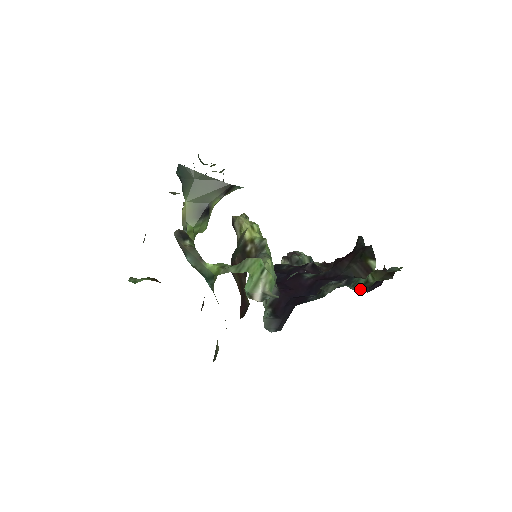
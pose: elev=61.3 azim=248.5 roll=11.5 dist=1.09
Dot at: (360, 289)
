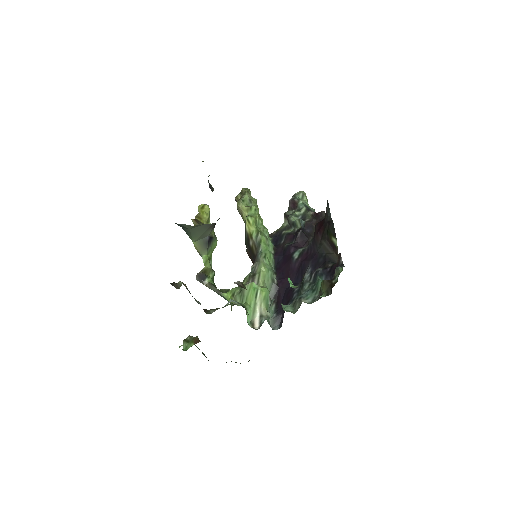
Dot at: occluded
